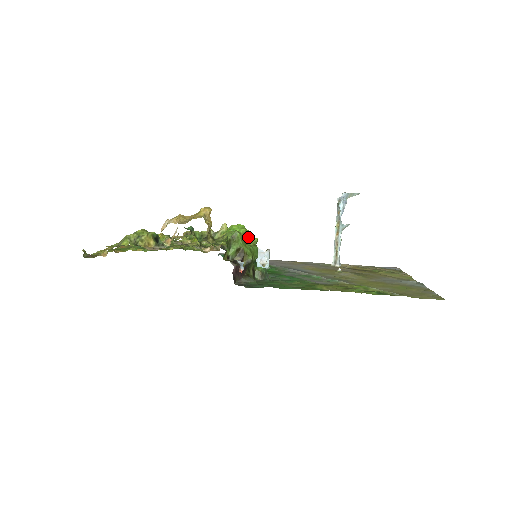
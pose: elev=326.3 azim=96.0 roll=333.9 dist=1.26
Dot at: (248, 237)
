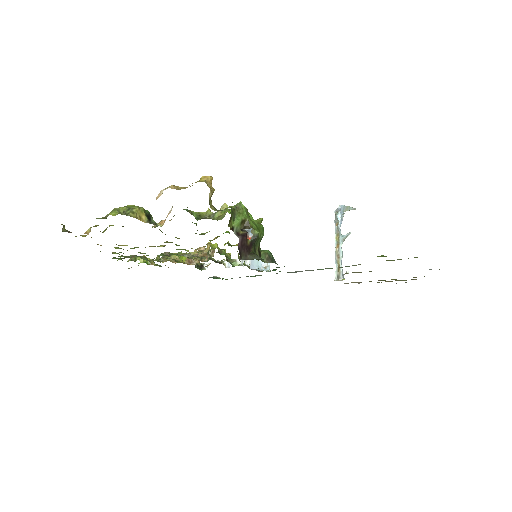
Dot at: (251, 219)
